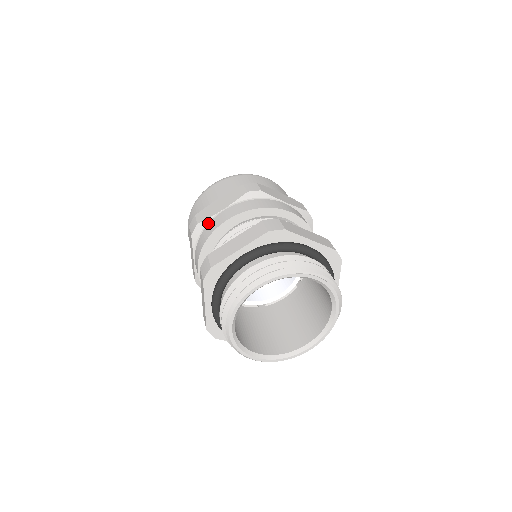
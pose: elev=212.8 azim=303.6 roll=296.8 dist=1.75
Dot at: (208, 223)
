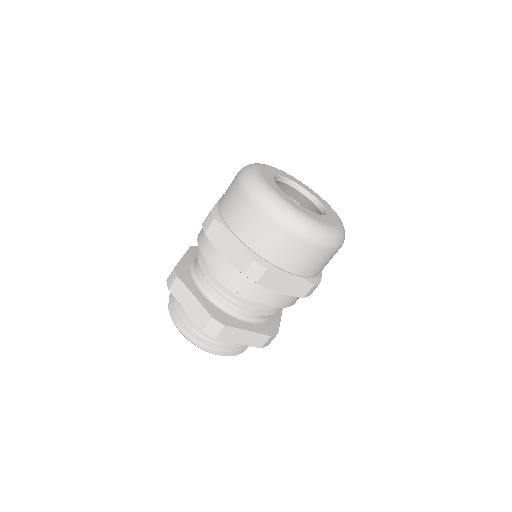
Dot at: (262, 285)
